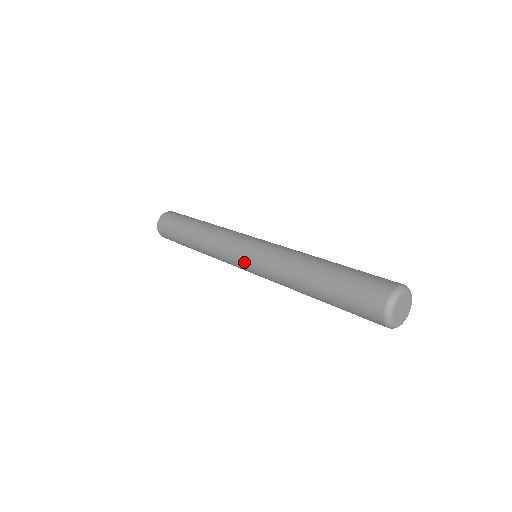
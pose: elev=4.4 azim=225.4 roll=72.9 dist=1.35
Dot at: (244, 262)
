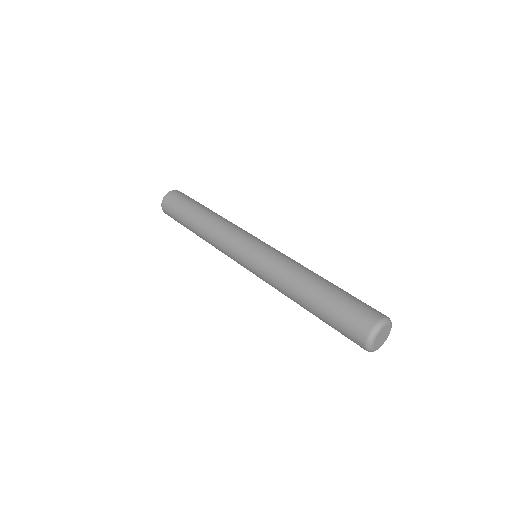
Dot at: (246, 256)
